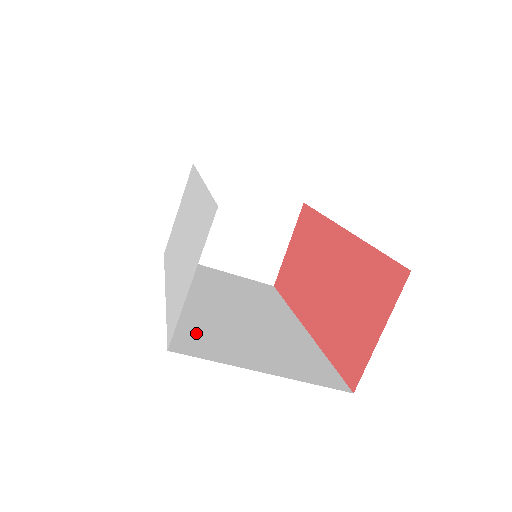
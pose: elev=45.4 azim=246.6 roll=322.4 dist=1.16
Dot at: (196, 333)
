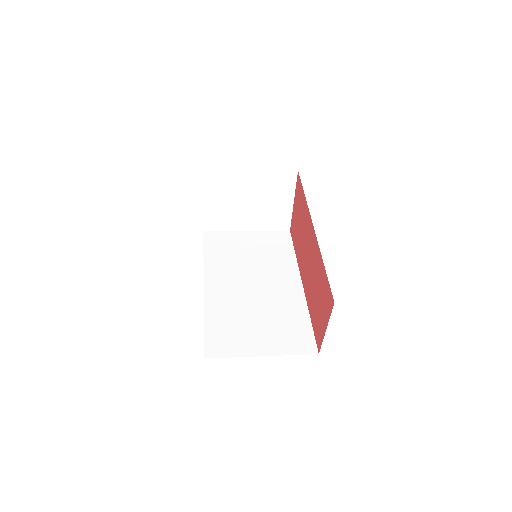
Dot at: (222, 332)
